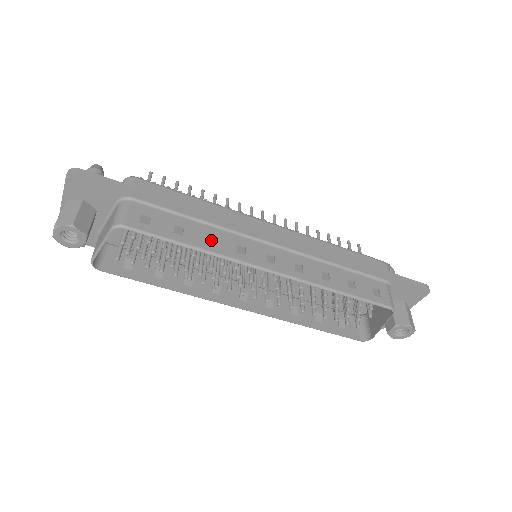
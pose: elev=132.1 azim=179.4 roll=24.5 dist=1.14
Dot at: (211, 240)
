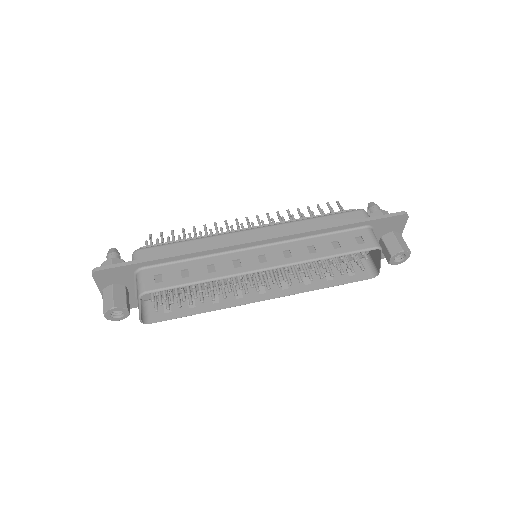
Dot at: (211, 268)
